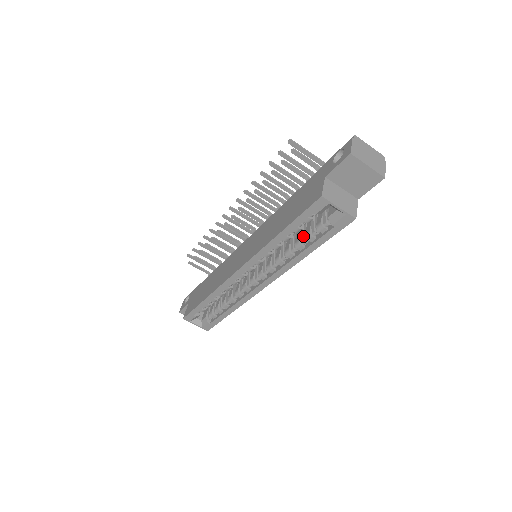
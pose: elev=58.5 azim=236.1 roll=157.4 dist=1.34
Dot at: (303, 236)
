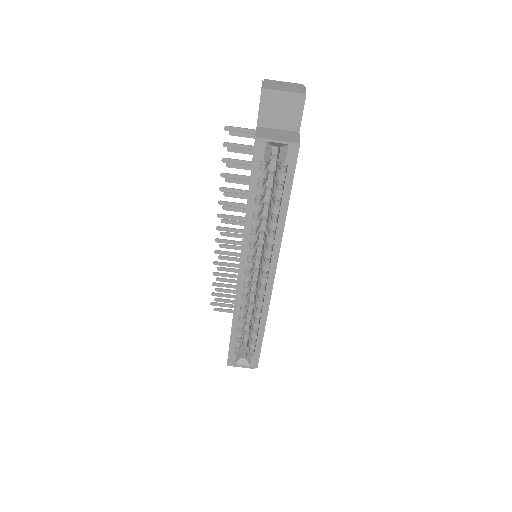
Dot at: (273, 198)
